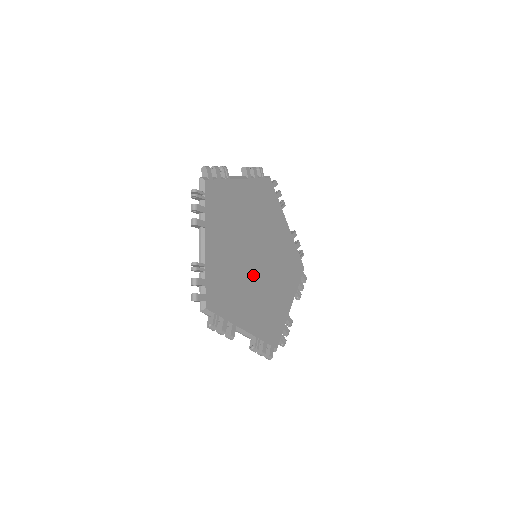
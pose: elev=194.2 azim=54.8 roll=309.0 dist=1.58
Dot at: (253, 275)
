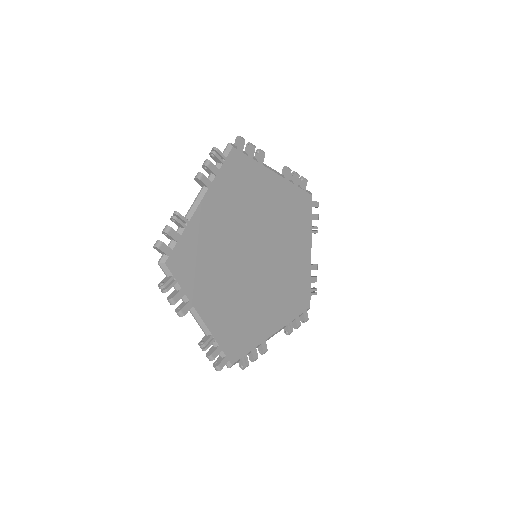
Dot at: (242, 271)
